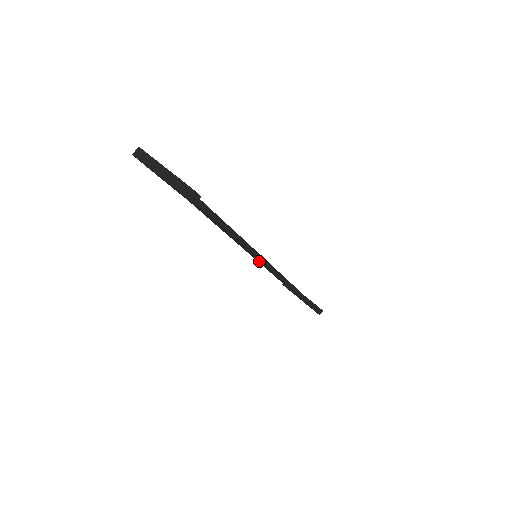
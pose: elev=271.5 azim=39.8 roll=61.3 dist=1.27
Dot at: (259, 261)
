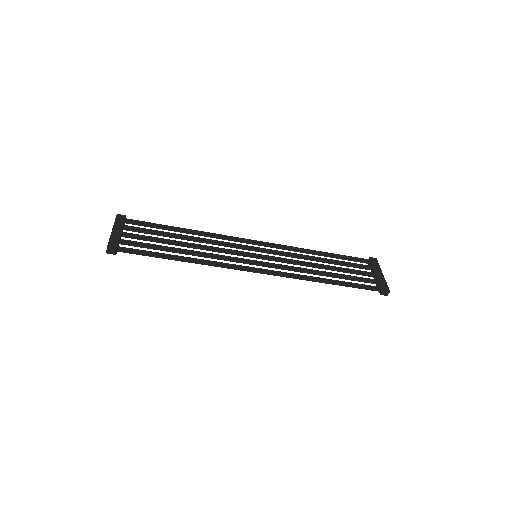
Dot at: (250, 262)
